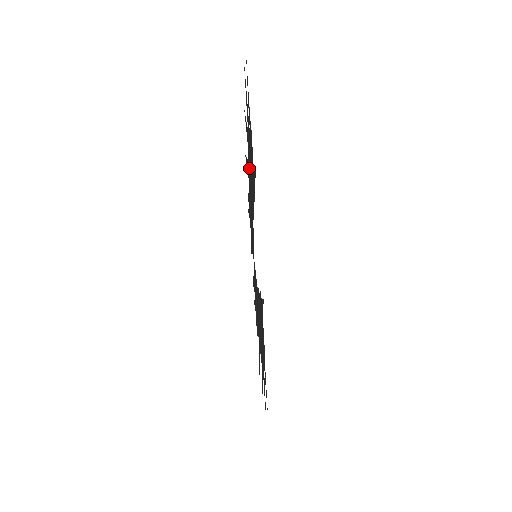
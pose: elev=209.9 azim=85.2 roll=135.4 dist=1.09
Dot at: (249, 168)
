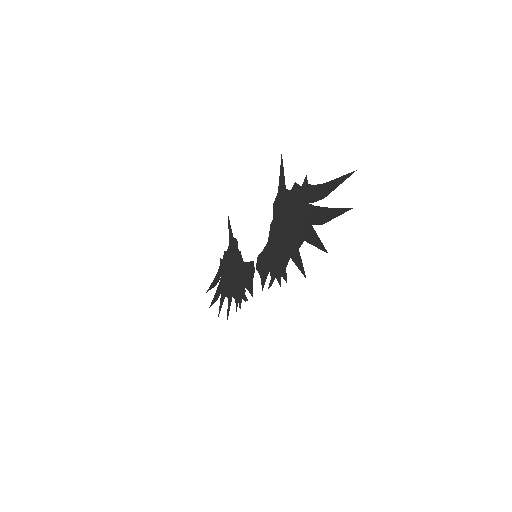
Dot at: (294, 242)
